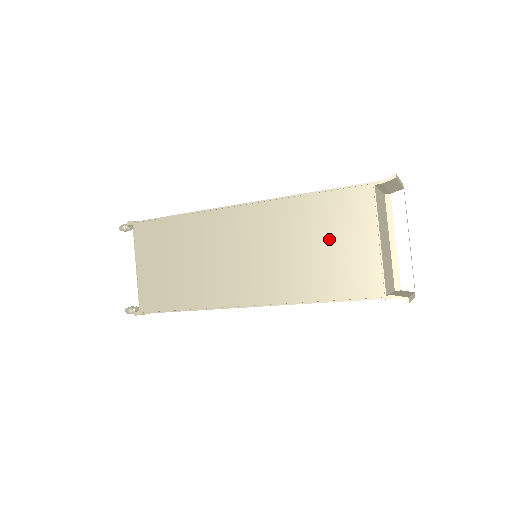
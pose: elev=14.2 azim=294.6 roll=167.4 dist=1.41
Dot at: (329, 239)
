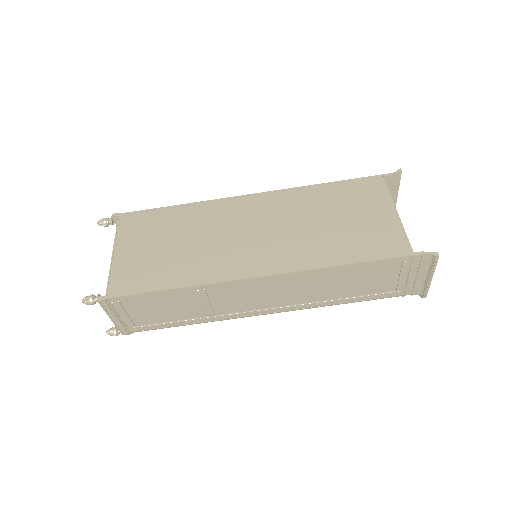
Dot at: (347, 214)
